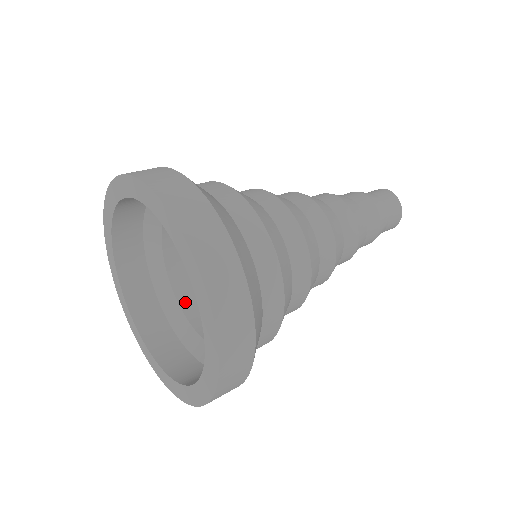
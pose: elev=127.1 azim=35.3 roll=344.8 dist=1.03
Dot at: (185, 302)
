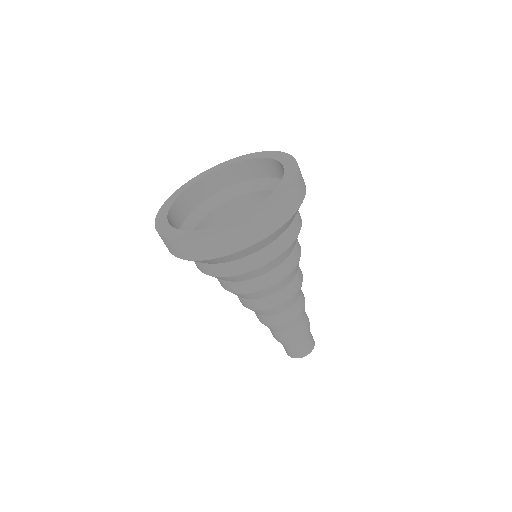
Dot at: (210, 217)
